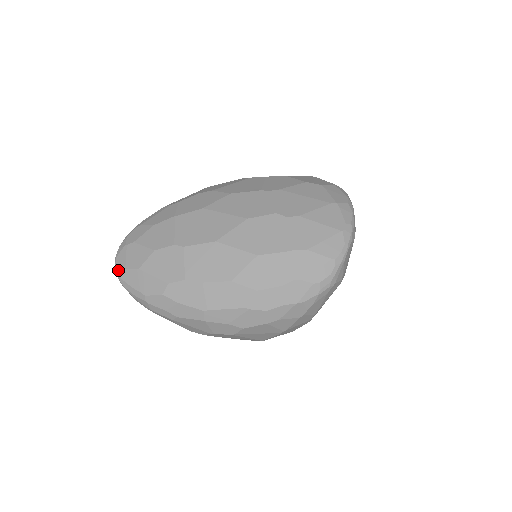
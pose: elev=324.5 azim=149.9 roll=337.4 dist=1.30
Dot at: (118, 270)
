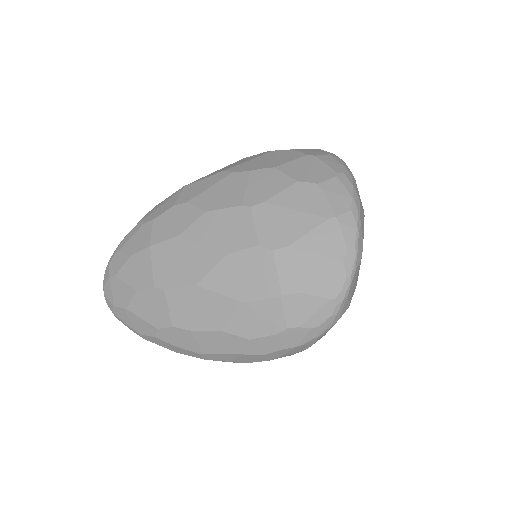
Dot at: (108, 304)
